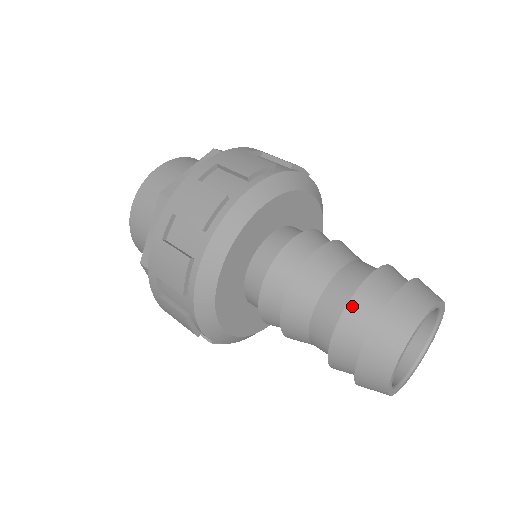
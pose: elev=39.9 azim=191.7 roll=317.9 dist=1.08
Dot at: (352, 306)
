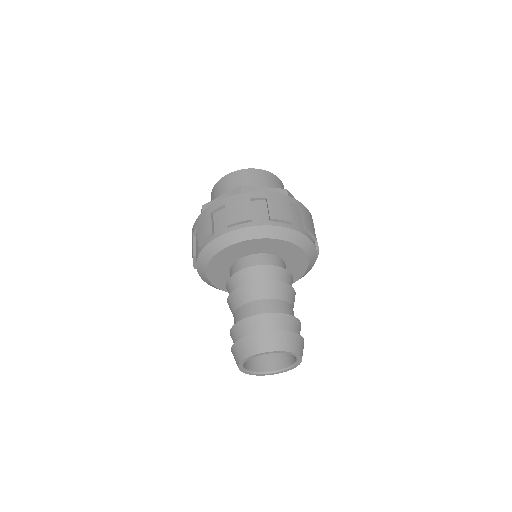
Dot at: (237, 326)
